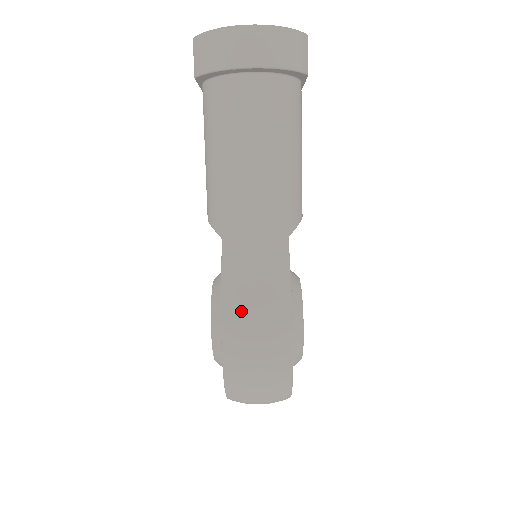
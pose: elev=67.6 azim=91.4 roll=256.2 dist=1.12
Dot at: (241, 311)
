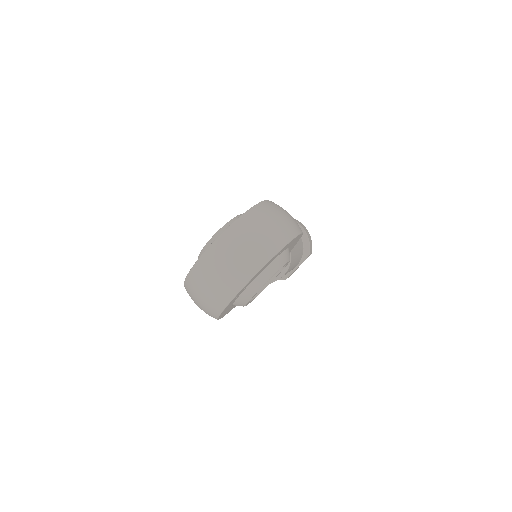
Dot at: occluded
